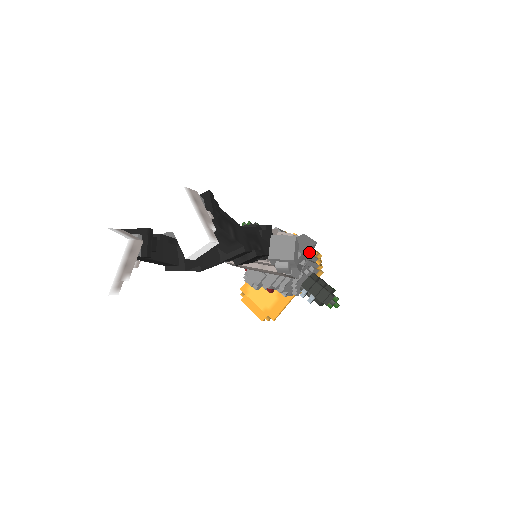
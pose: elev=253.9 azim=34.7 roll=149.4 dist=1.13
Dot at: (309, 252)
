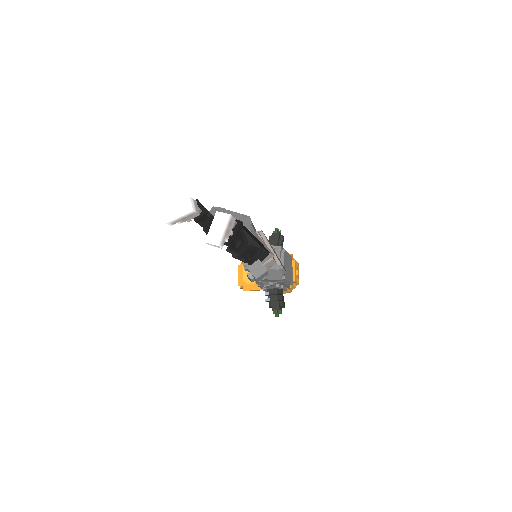
Dot at: (274, 281)
